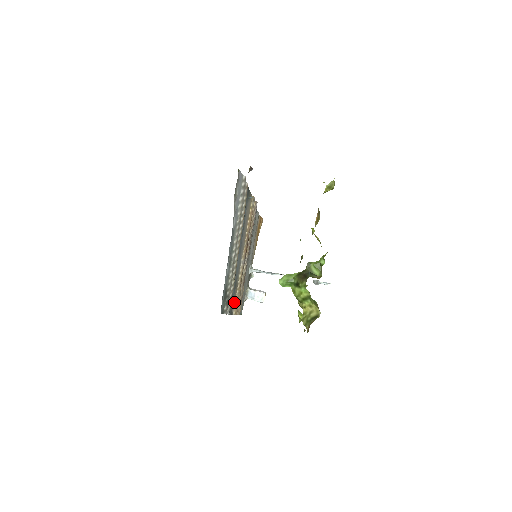
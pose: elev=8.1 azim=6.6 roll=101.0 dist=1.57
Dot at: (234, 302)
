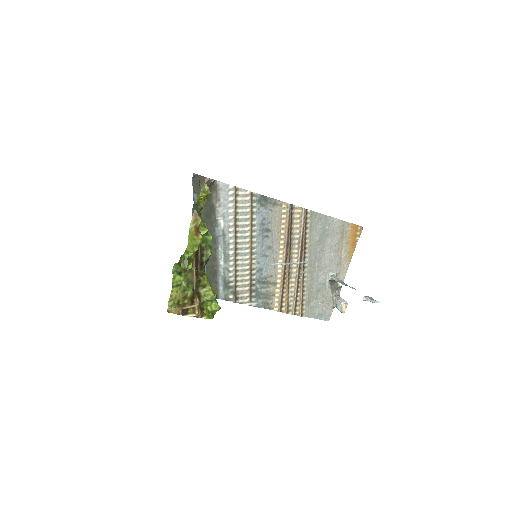
Dot at: (274, 299)
